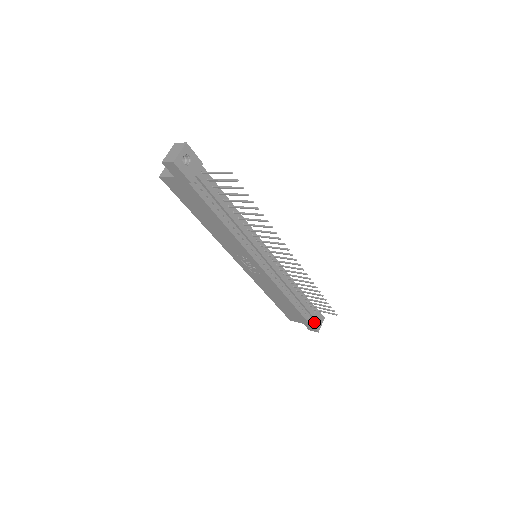
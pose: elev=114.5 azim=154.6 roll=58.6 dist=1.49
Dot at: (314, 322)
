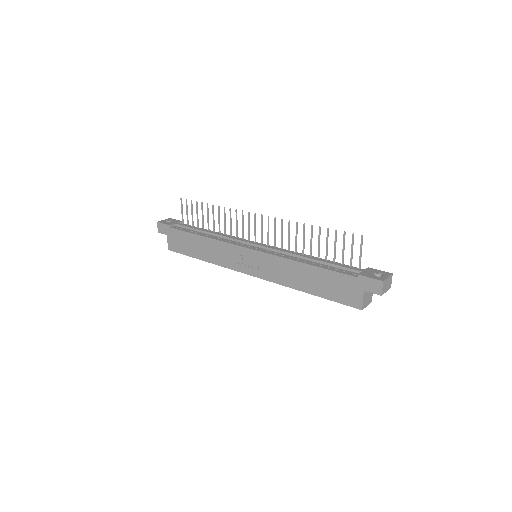
Dot at: (366, 275)
